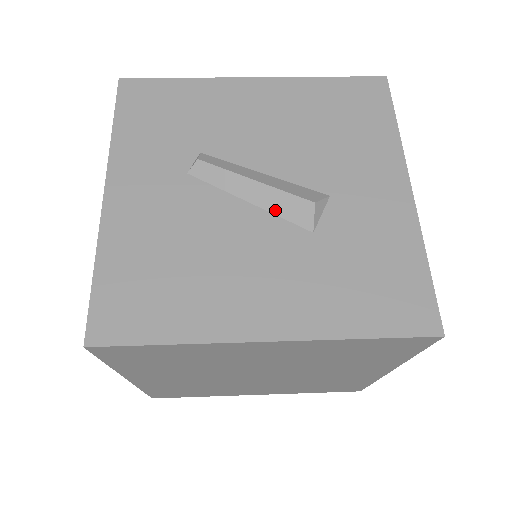
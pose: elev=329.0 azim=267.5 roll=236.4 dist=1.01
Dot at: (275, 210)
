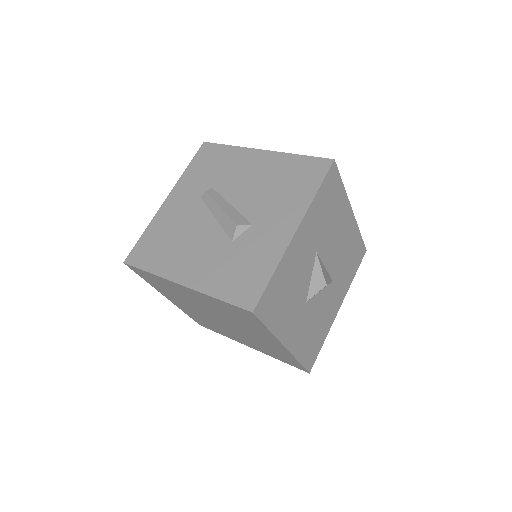
Dot at: (223, 225)
